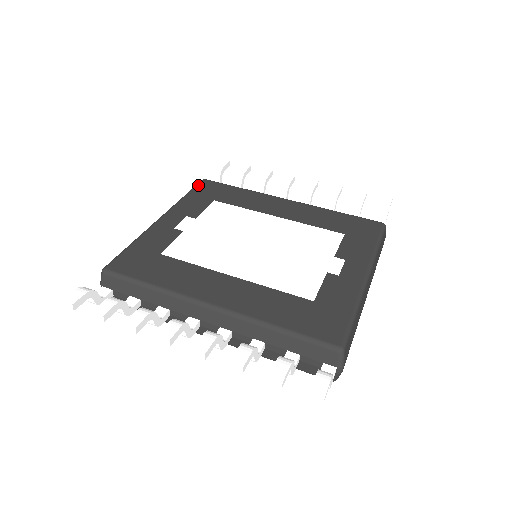
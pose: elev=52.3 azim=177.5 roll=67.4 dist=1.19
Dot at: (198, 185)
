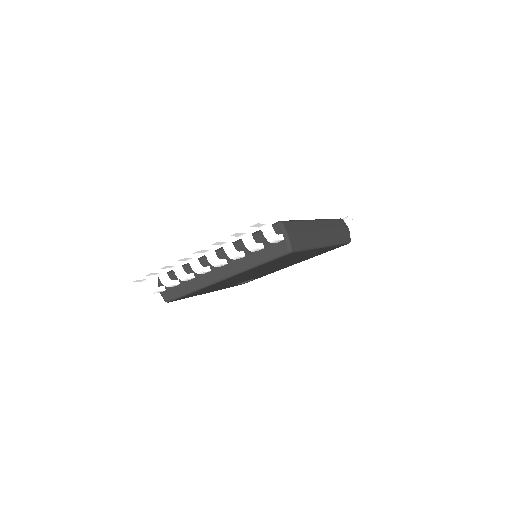
Dot at: occluded
